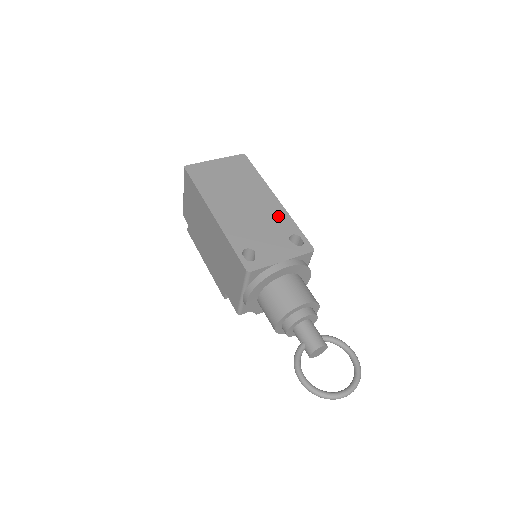
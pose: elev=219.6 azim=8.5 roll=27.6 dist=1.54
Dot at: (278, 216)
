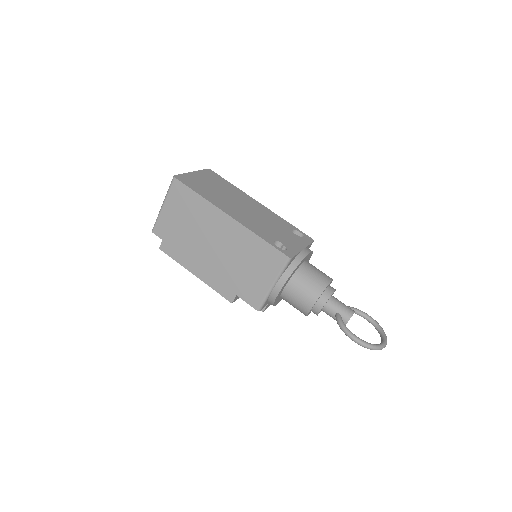
Dot at: (273, 216)
